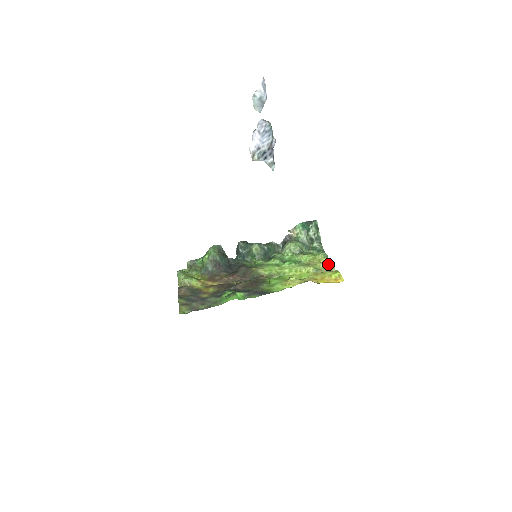
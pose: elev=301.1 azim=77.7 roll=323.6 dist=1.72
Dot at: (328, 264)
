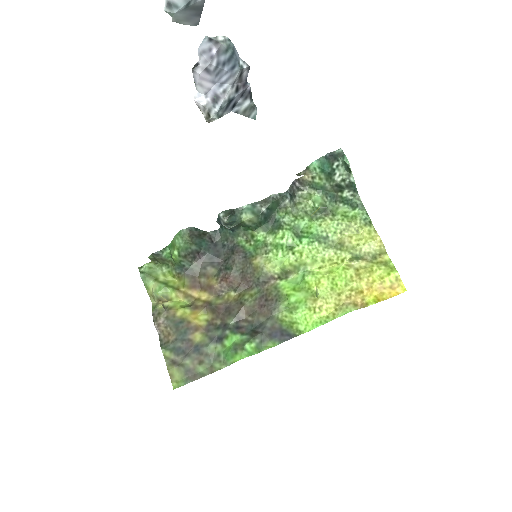
Dot at: (374, 245)
